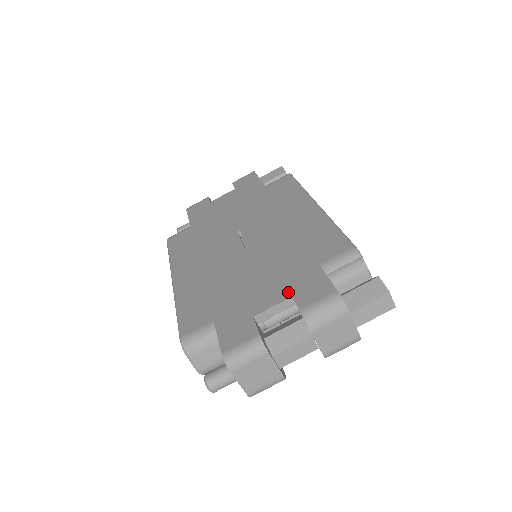
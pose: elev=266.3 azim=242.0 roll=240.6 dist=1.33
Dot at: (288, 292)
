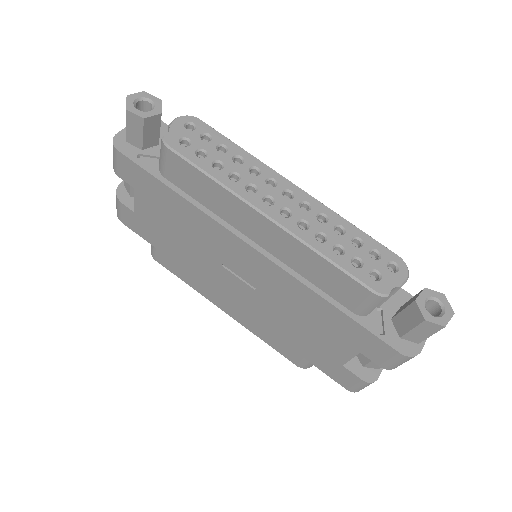
Dot at: (352, 348)
